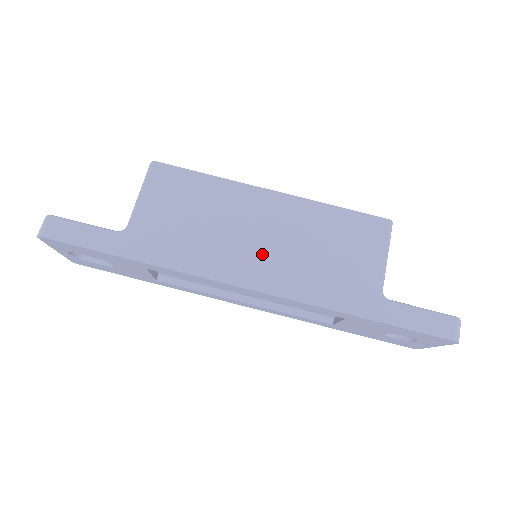
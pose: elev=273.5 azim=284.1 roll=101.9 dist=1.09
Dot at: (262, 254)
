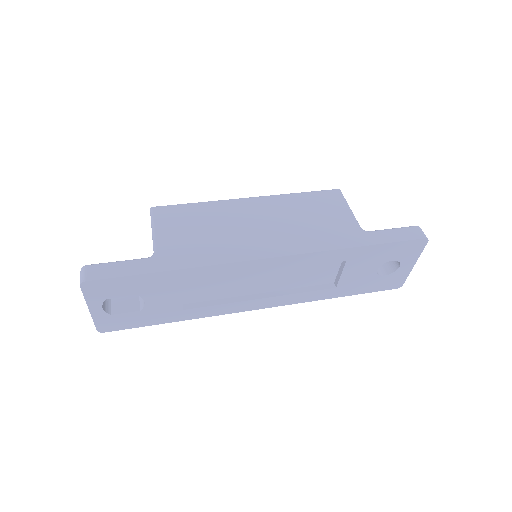
Dot at: (267, 234)
